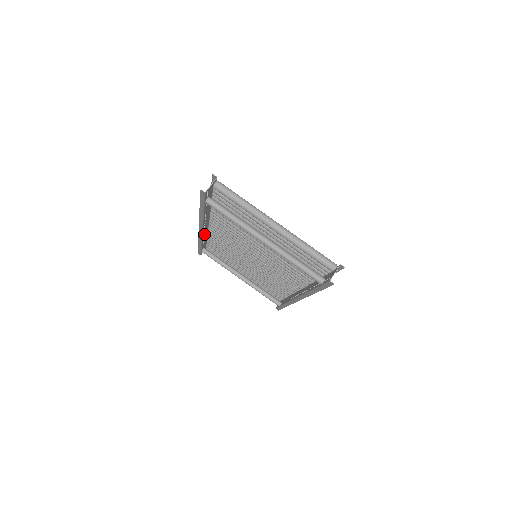
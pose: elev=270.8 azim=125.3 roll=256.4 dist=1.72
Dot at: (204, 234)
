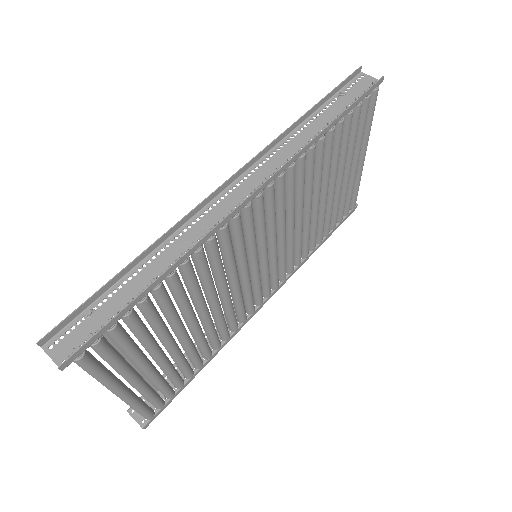
Dot at: (266, 162)
